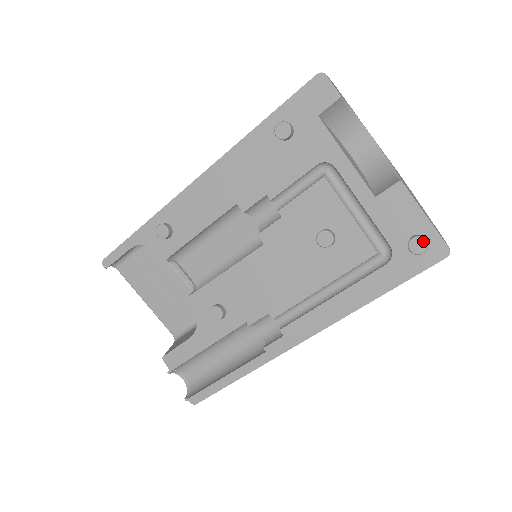
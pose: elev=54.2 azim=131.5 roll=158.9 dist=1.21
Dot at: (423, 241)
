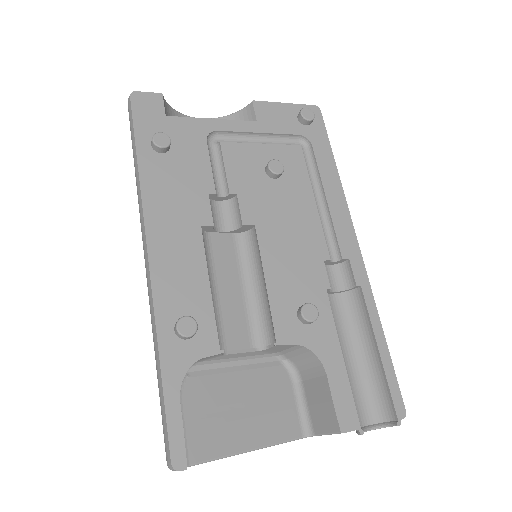
Dot at: (306, 109)
